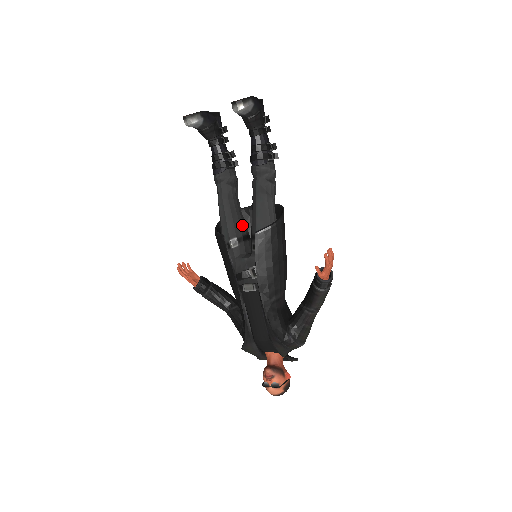
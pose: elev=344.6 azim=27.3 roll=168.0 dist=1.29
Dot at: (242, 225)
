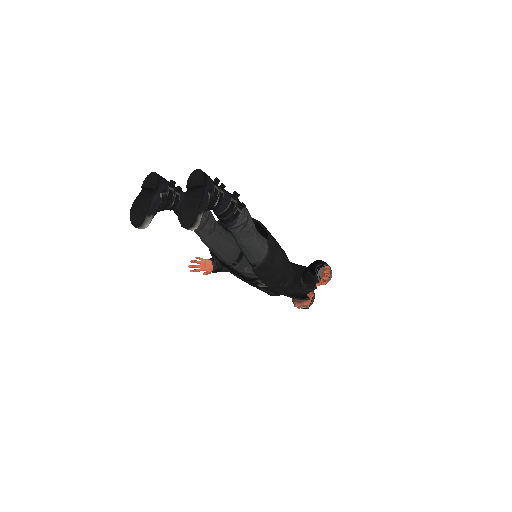
Dot at: (234, 248)
